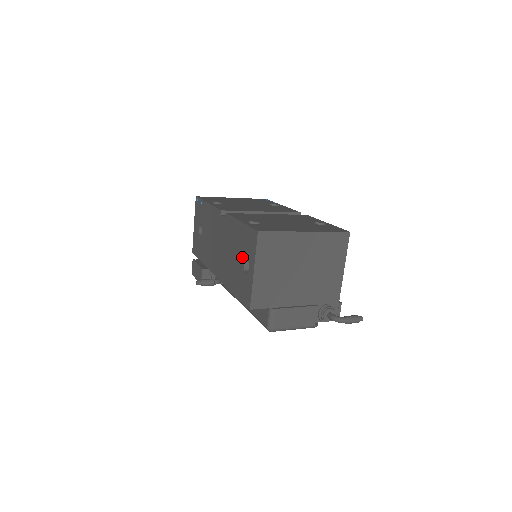
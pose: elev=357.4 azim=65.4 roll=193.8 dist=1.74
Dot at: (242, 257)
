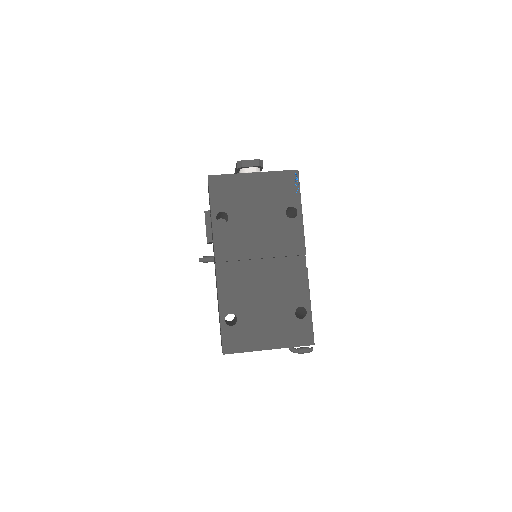
Dot at: occluded
